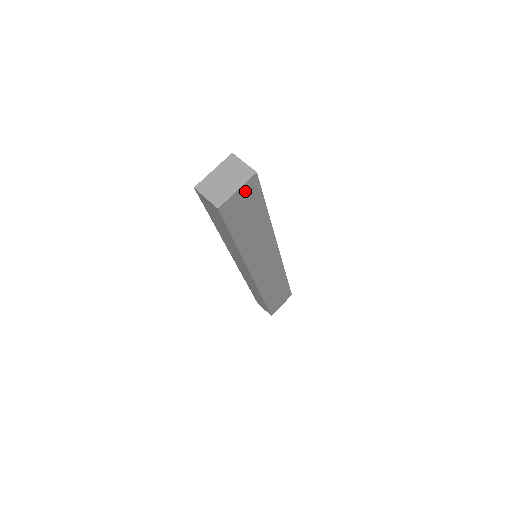
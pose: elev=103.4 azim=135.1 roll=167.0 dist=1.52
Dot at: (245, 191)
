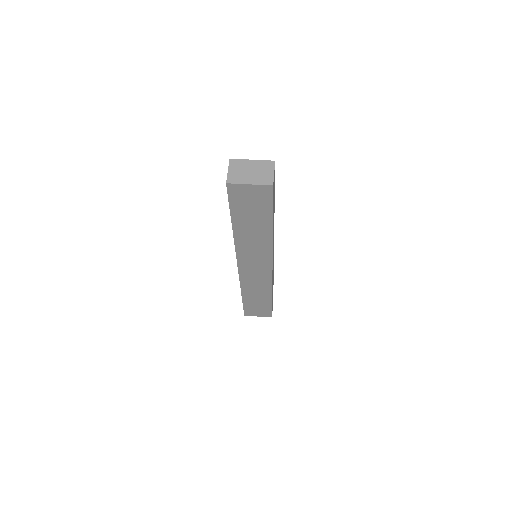
Dot at: (257, 191)
